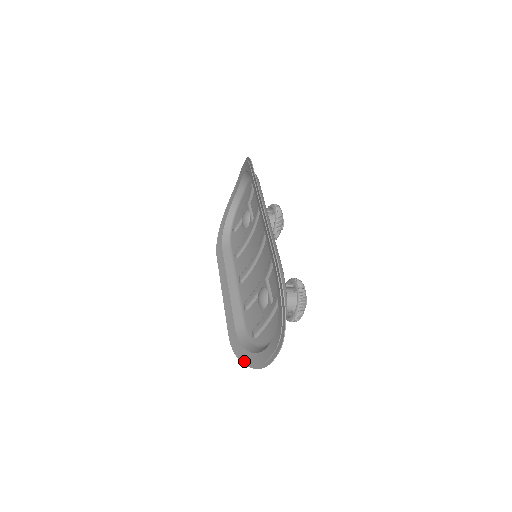
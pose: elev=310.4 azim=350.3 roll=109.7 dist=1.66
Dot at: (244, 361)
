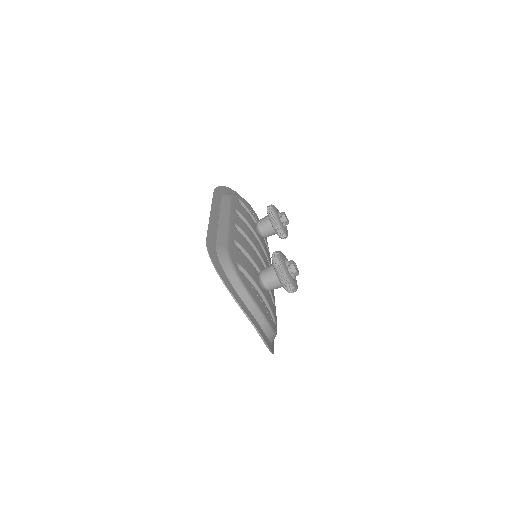
Dot at: occluded
